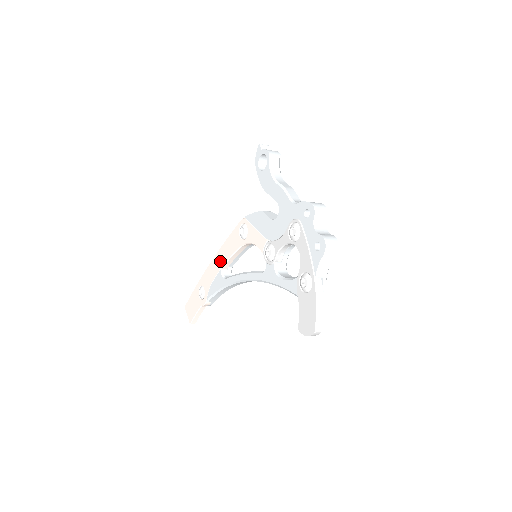
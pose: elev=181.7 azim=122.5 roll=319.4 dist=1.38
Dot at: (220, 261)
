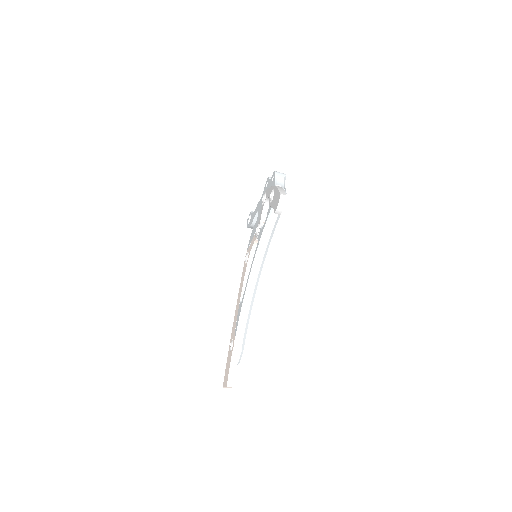
Dot at: (239, 300)
